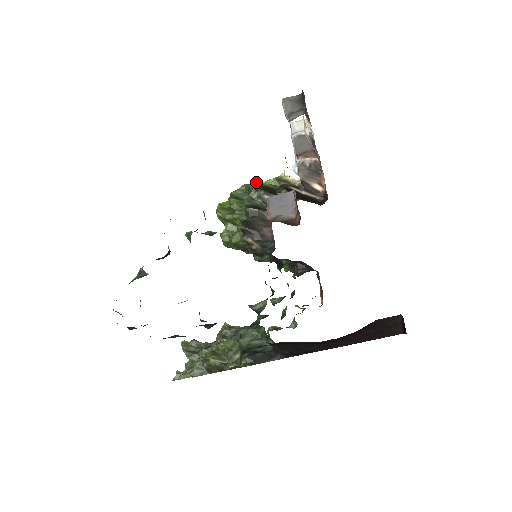
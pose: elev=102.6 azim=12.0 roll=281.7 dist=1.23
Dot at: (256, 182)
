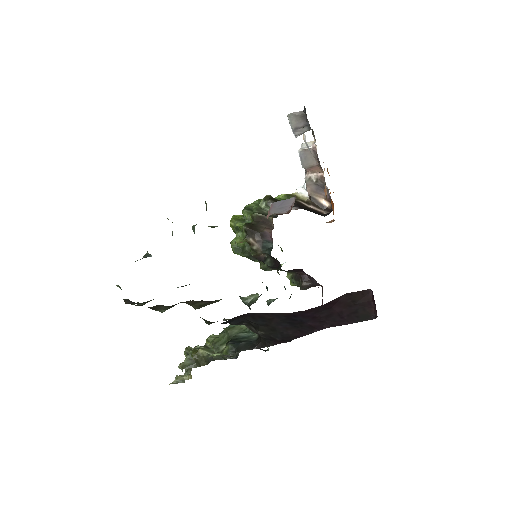
Dot at: occluded
